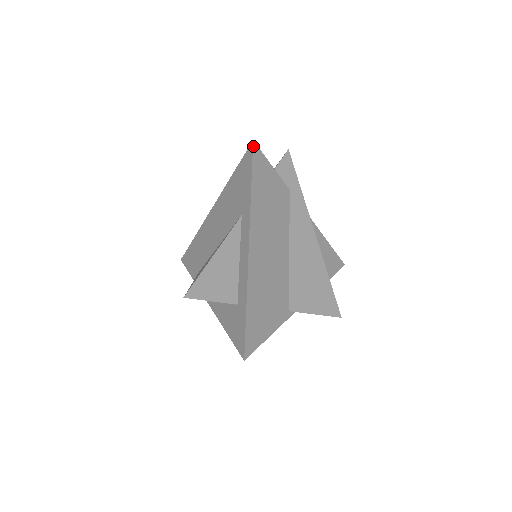
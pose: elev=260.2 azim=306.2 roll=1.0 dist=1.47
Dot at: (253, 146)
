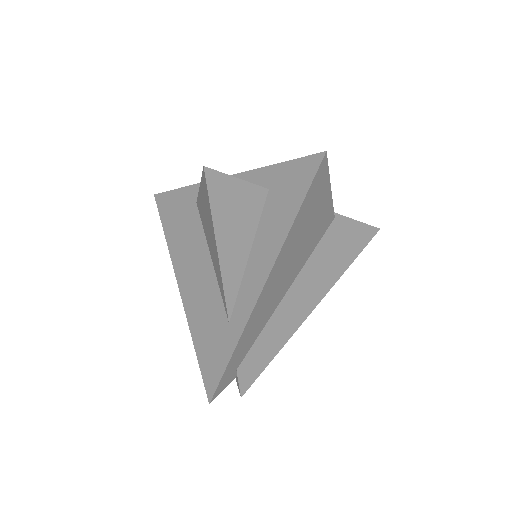
Dot at: (157, 194)
